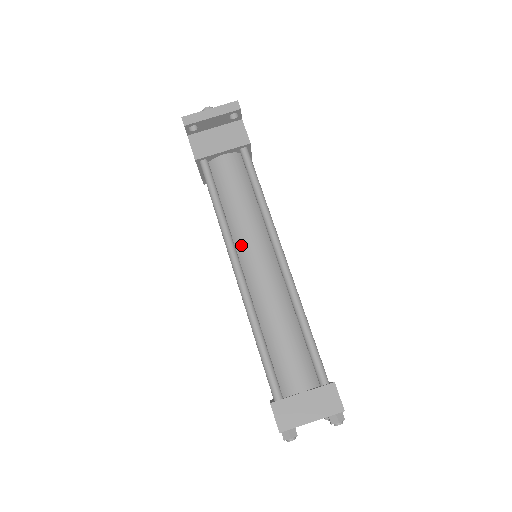
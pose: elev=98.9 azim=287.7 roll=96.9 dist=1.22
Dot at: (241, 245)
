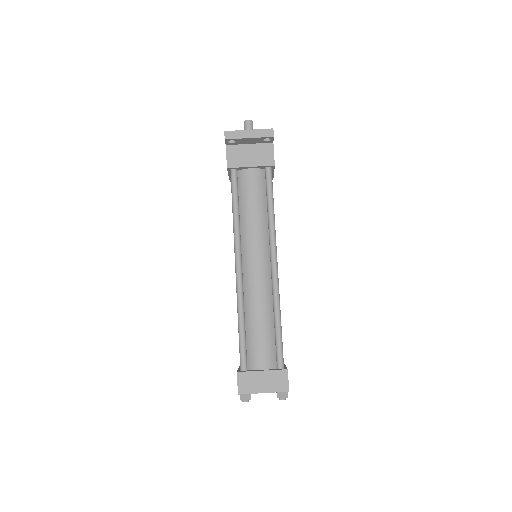
Dot at: (246, 247)
